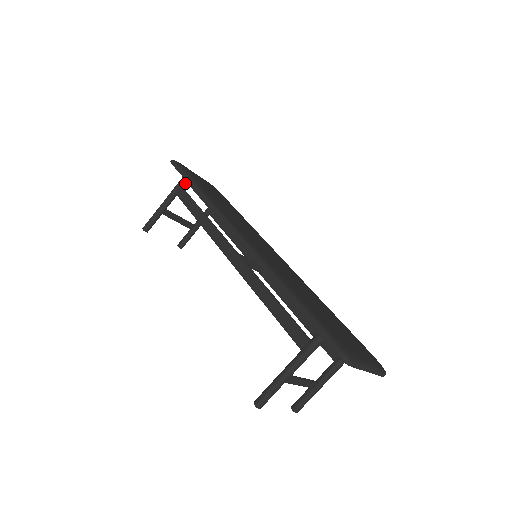
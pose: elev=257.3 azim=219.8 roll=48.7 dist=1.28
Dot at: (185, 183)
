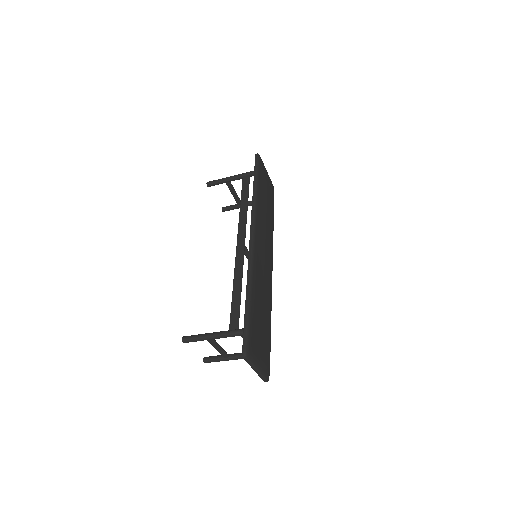
Dot at: (253, 175)
